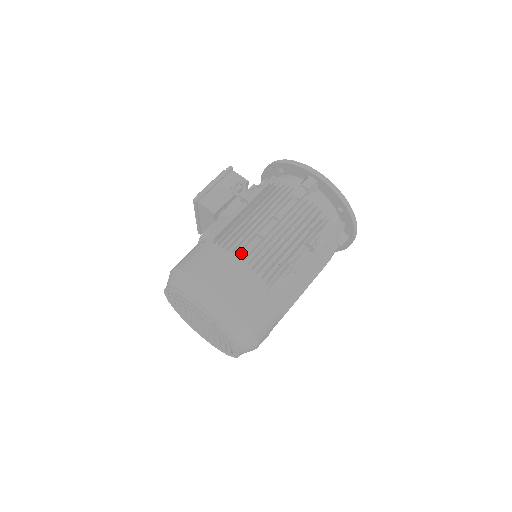
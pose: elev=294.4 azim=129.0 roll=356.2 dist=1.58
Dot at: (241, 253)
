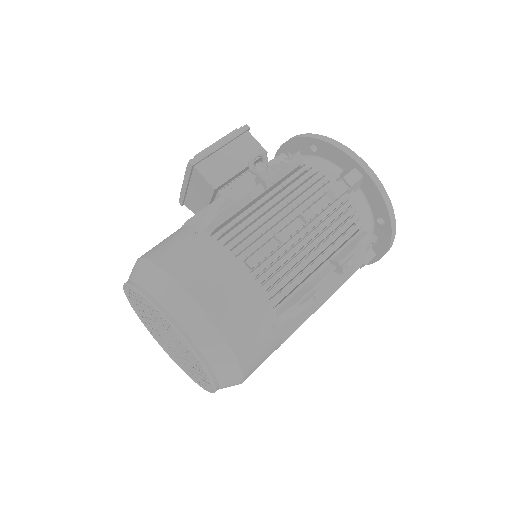
Dot at: (249, 260)
